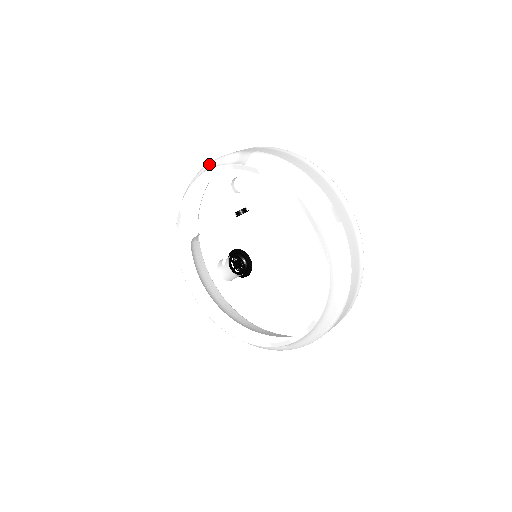
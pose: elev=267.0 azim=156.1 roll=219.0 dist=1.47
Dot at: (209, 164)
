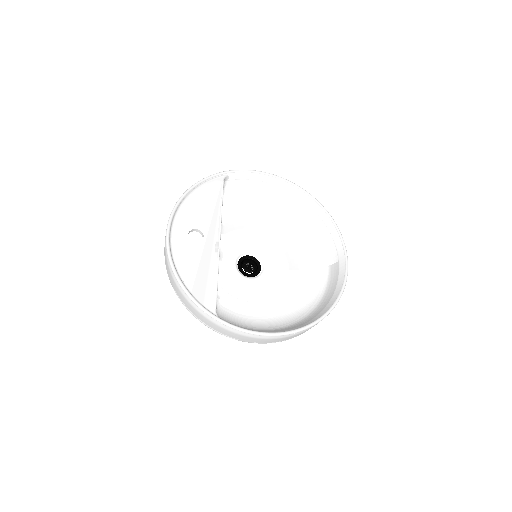
Dot at: occluded
